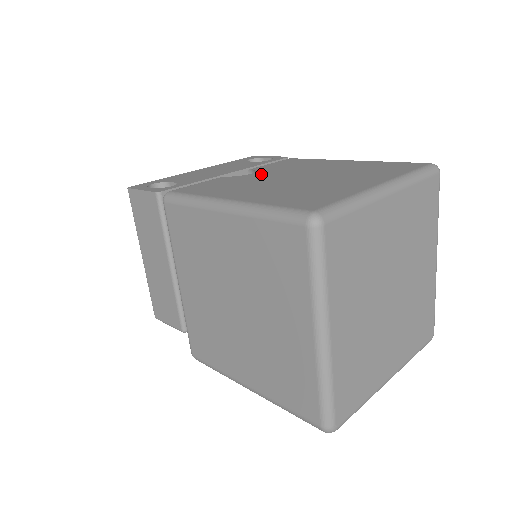
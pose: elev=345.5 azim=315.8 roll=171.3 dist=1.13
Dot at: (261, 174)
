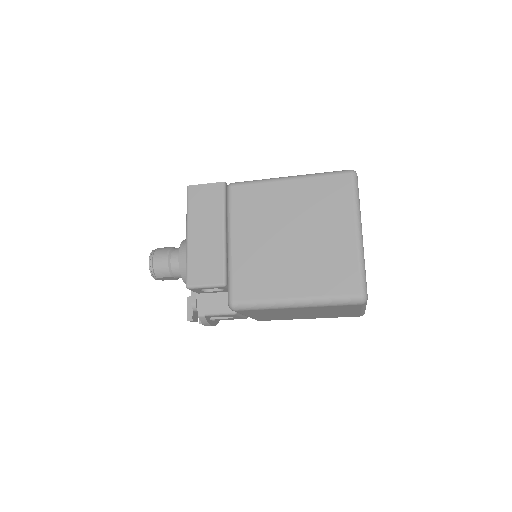
Dot at: occluded
